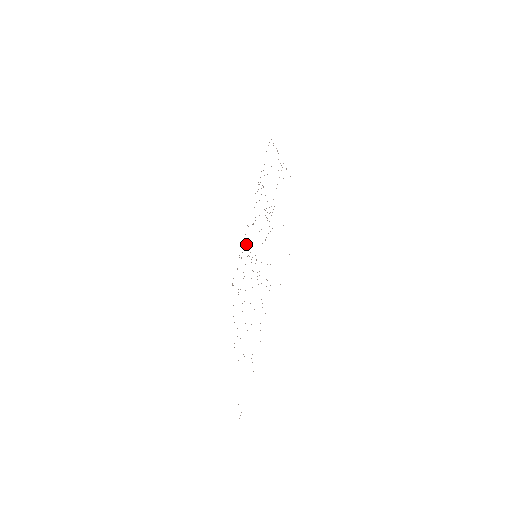
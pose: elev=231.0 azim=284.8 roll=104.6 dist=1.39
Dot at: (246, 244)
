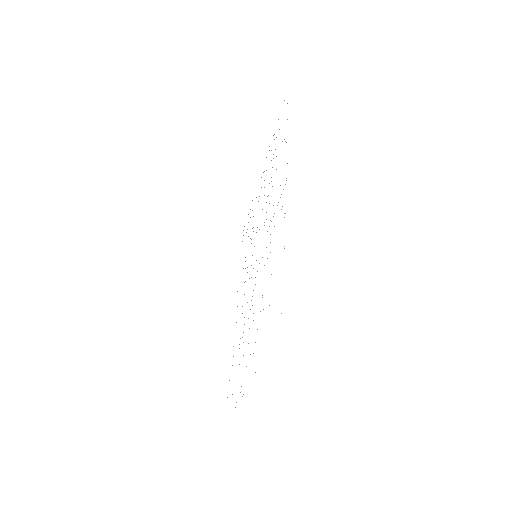
Dot at: occluded
